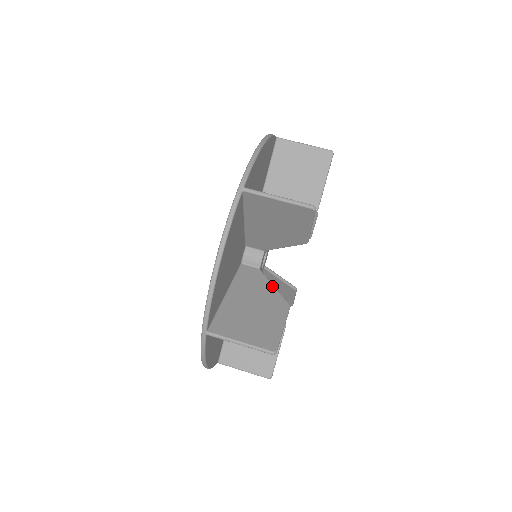
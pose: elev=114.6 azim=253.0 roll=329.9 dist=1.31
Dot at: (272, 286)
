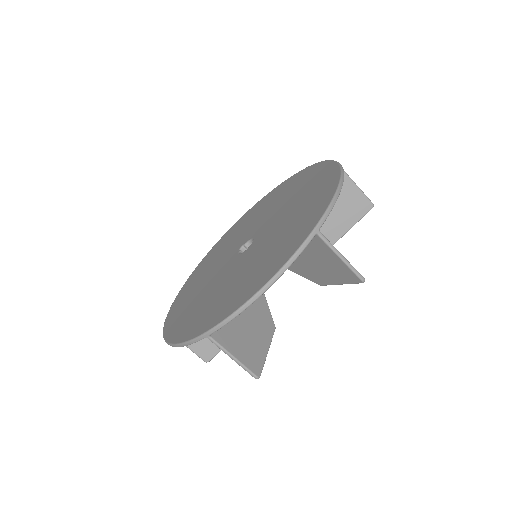
Dot at: occluded
